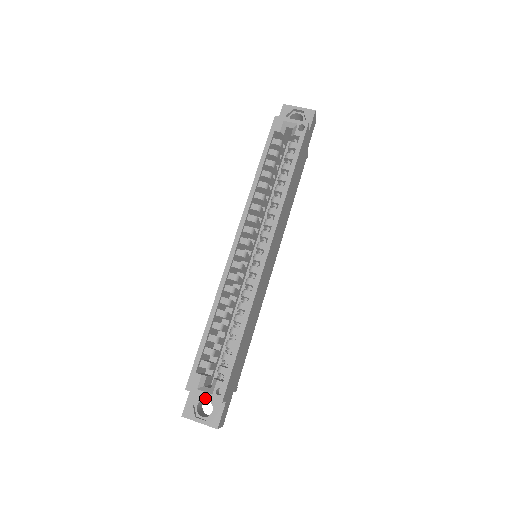
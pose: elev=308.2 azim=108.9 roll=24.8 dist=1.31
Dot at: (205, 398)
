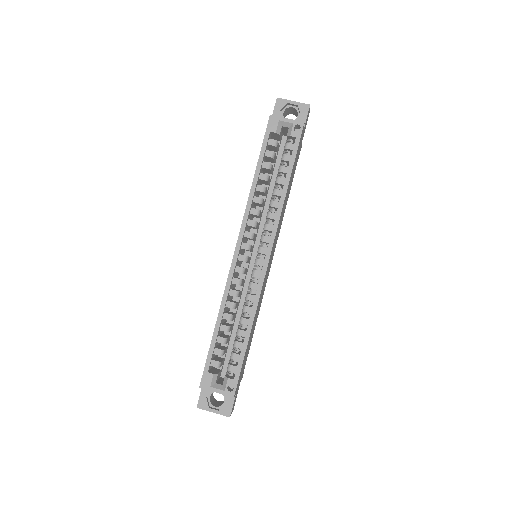
Dot at: occluded
